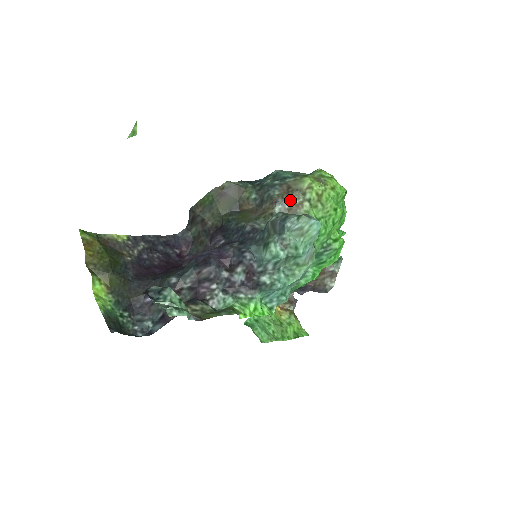
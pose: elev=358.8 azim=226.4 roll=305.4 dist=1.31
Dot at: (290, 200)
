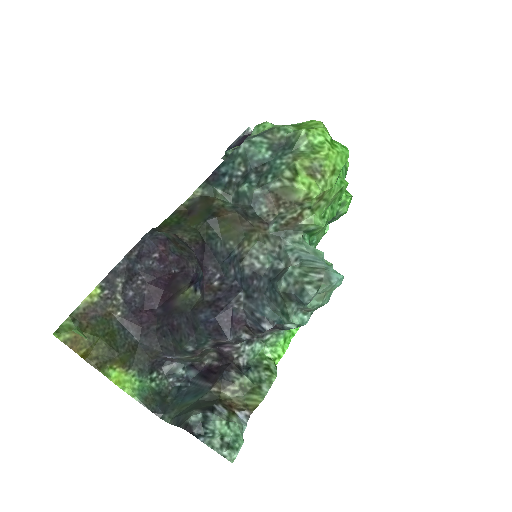
Dot at: (285, 215)
